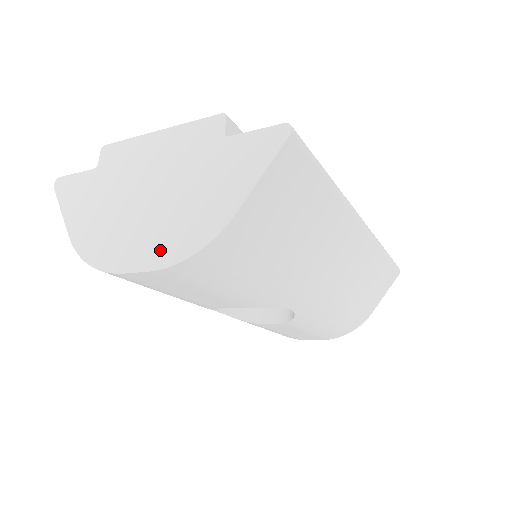
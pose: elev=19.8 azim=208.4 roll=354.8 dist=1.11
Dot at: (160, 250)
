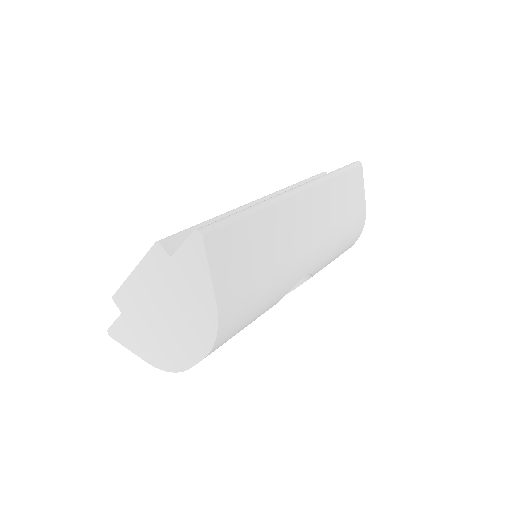
Dot at: (197, 345)
